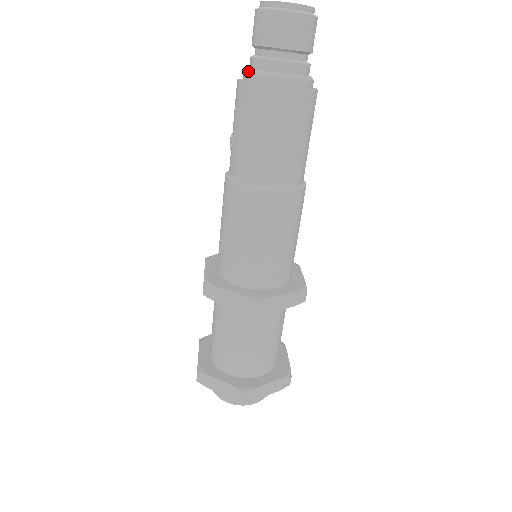
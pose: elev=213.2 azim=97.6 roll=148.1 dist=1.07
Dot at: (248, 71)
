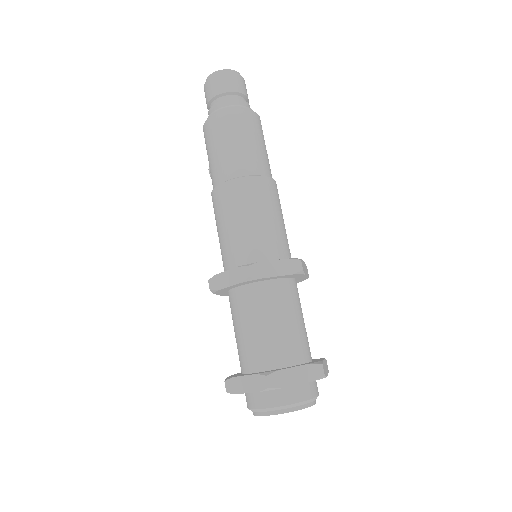
Dot at: occluded
